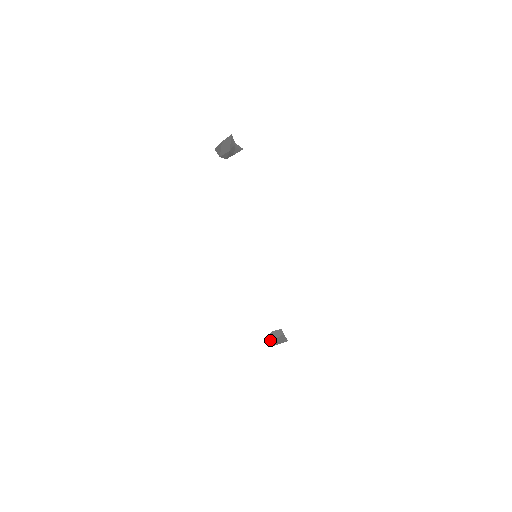
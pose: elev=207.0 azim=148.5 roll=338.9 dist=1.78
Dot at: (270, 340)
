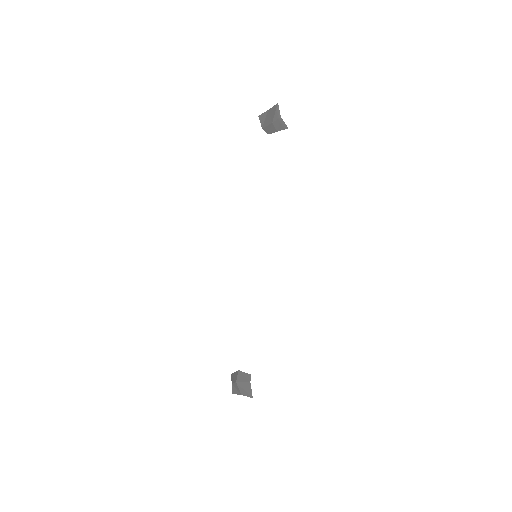
Dot at: (232, 381)
